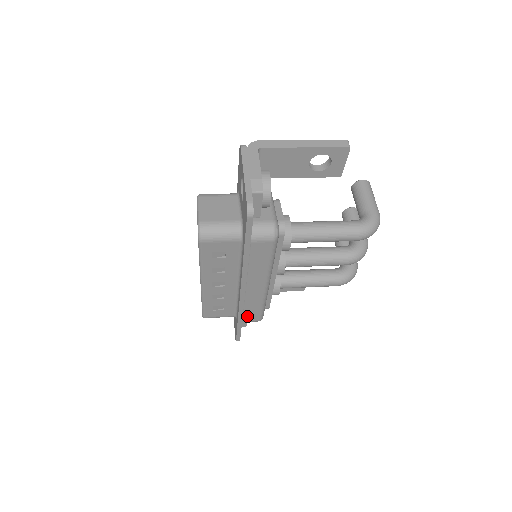
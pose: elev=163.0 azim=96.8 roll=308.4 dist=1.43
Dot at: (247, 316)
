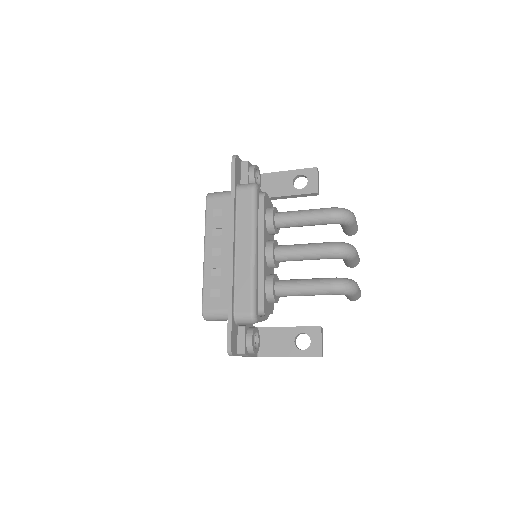
Dot at: (239, 302)
